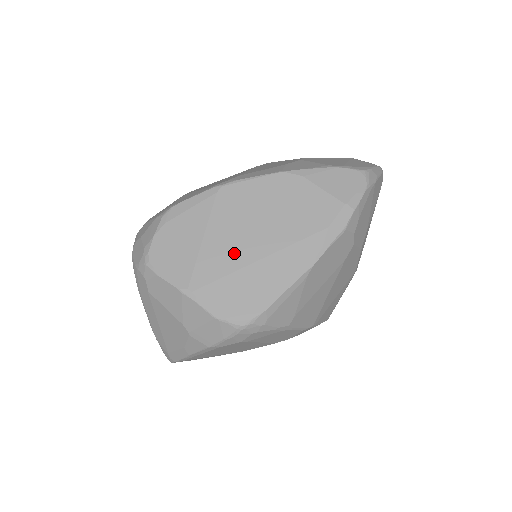
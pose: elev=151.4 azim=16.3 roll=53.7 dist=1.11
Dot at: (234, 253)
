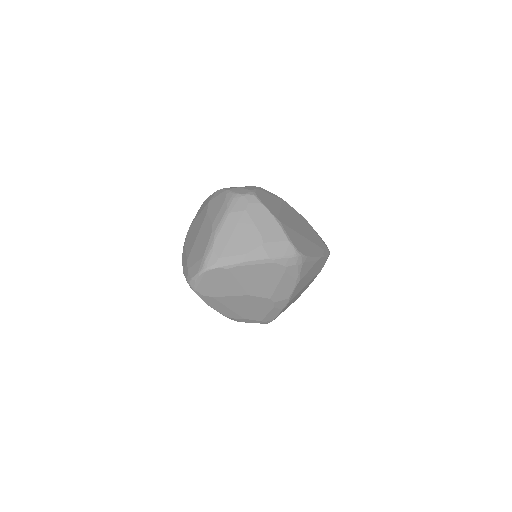
Dot at: (293, 225)
